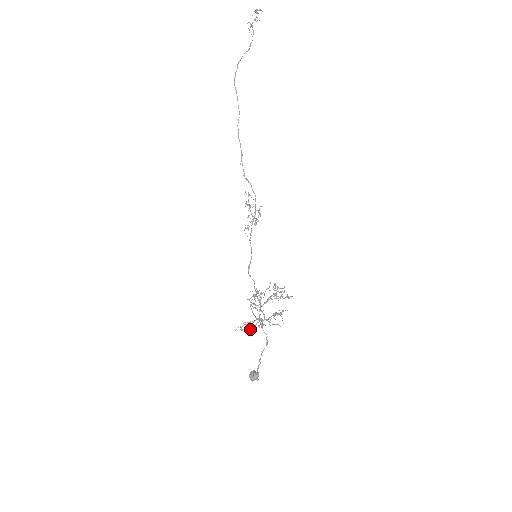
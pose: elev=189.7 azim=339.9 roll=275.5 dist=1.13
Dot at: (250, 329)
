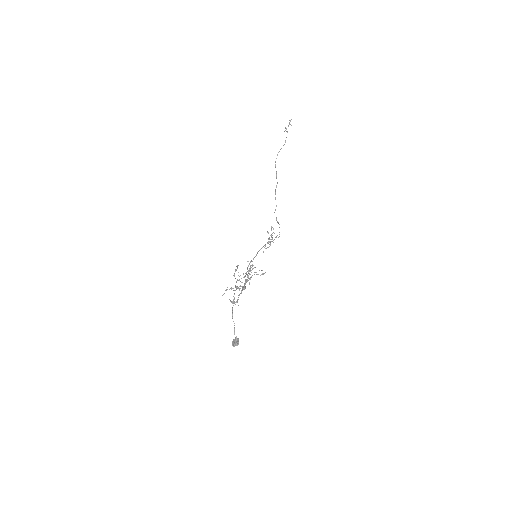
Dot at: (236, 302)
